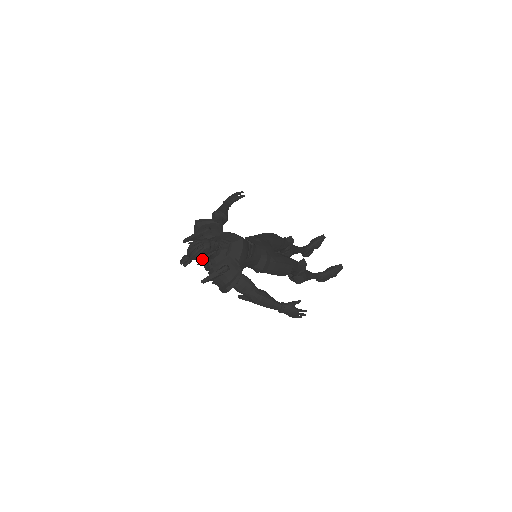
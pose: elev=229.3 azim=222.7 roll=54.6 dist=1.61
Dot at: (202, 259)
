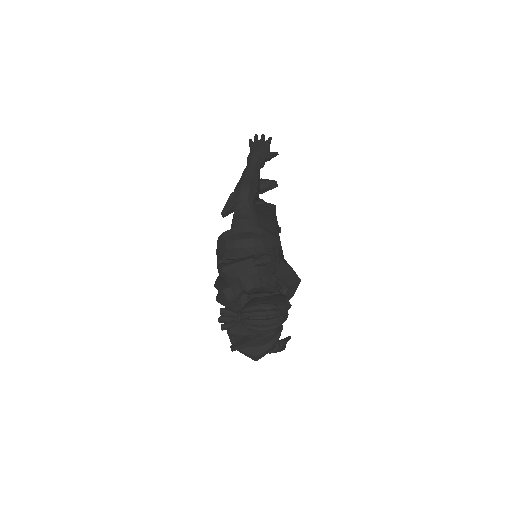
Dot at: (239, 306)
